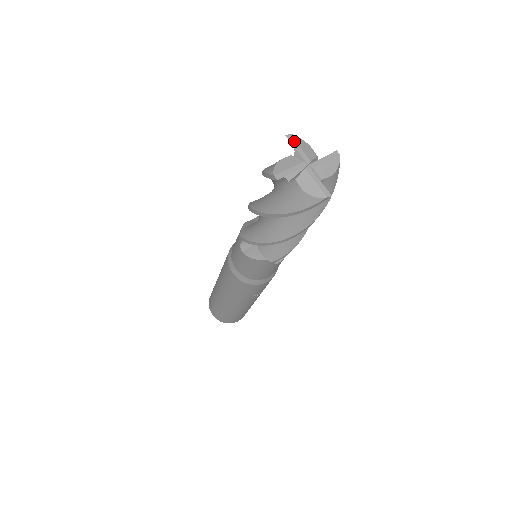
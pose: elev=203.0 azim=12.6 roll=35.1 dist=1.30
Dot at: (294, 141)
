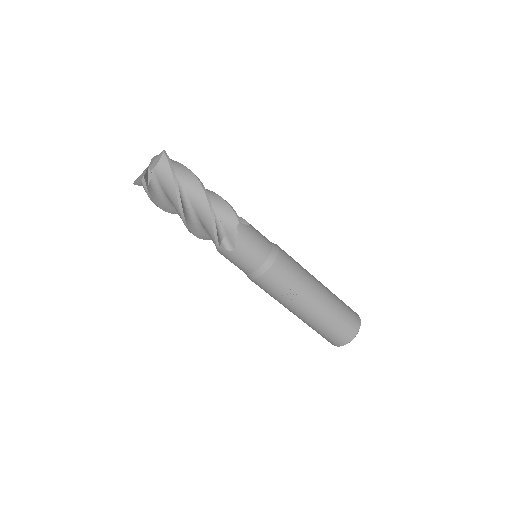
Dot at: (152, 159)
